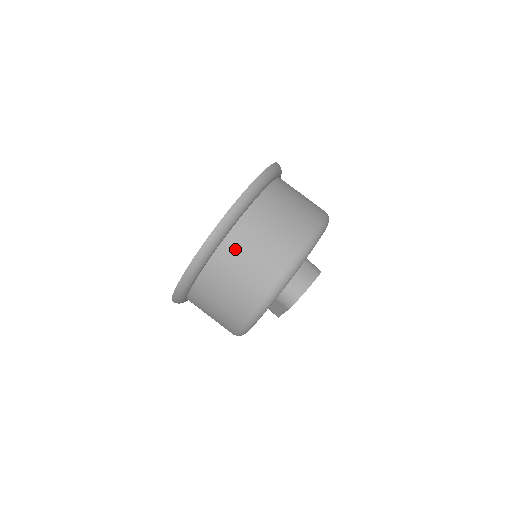
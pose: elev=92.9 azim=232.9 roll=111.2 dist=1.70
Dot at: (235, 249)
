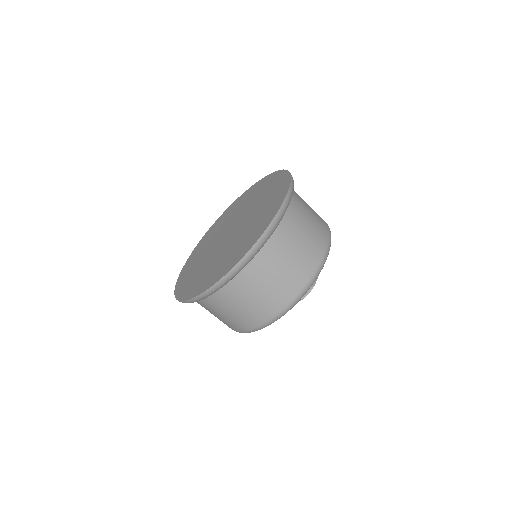
Dot at: (287, 235)
